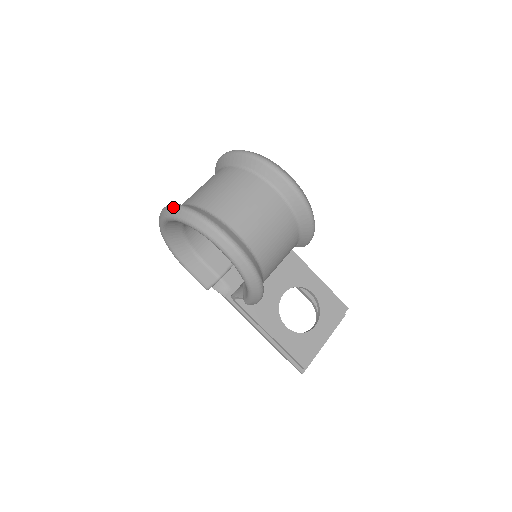
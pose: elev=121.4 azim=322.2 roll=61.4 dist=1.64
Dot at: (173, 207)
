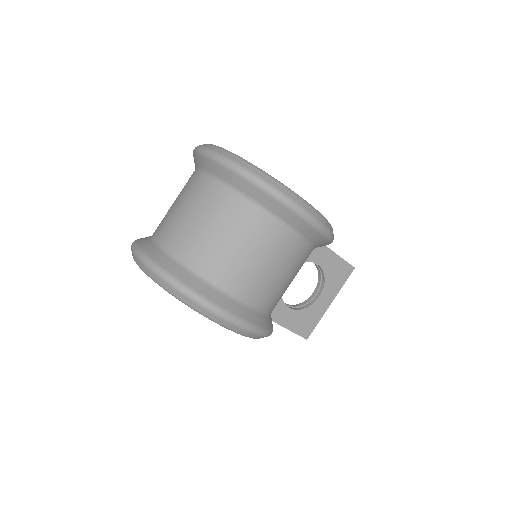
Dot at: (154, 272)
